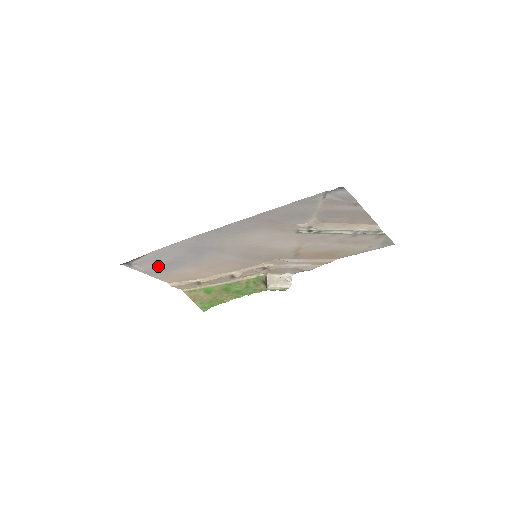
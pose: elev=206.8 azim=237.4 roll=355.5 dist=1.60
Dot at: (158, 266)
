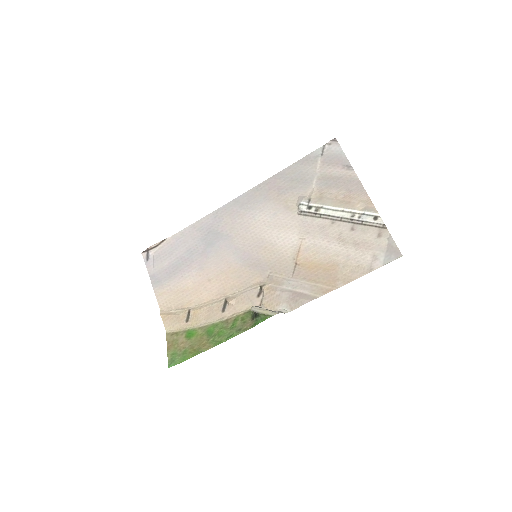
Dot at: (168, 266)
